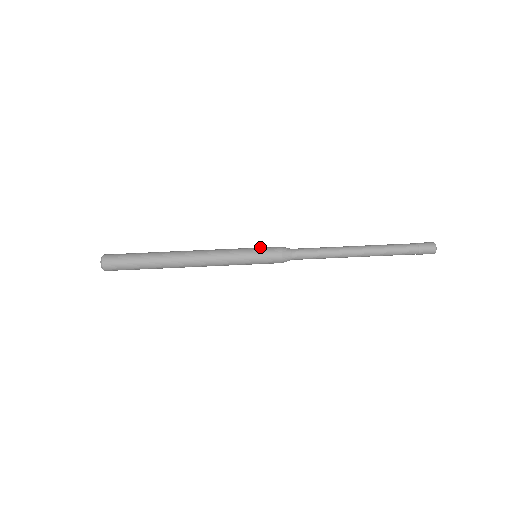
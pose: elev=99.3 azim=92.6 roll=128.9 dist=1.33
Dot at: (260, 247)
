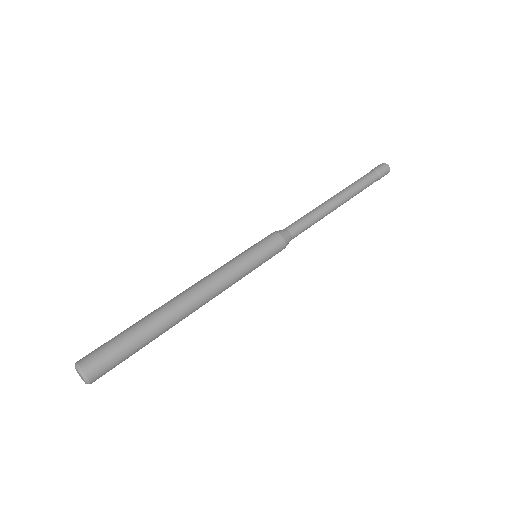
Dot at: occluded
